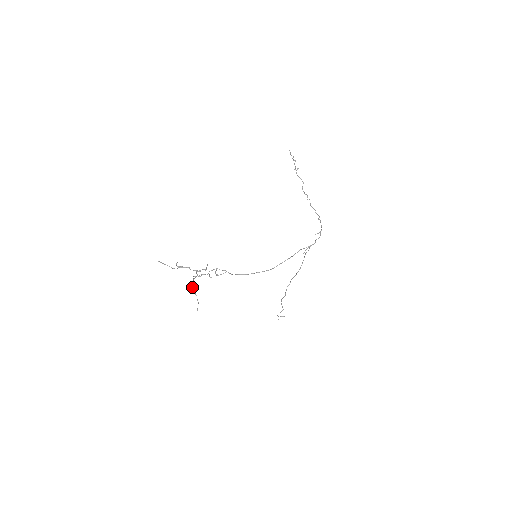
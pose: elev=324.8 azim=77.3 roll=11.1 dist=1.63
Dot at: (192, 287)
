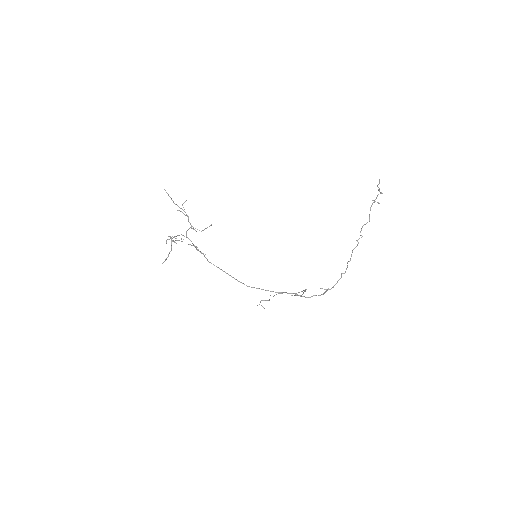
Dot at: occluded
